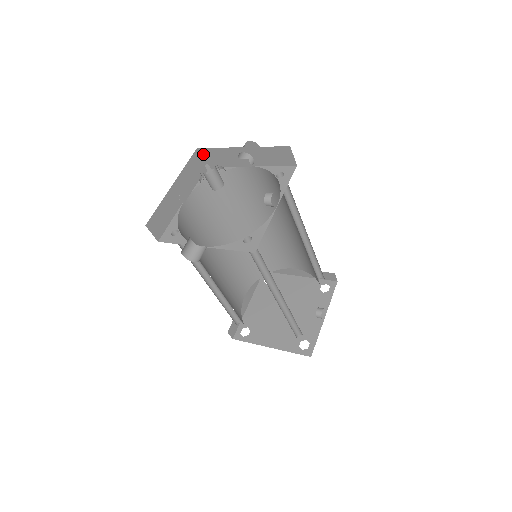
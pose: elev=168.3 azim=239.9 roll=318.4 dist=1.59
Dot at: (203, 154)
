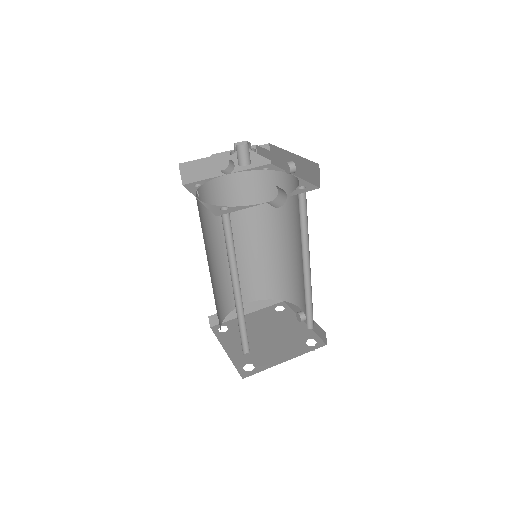
Dot at: (183, 170)
